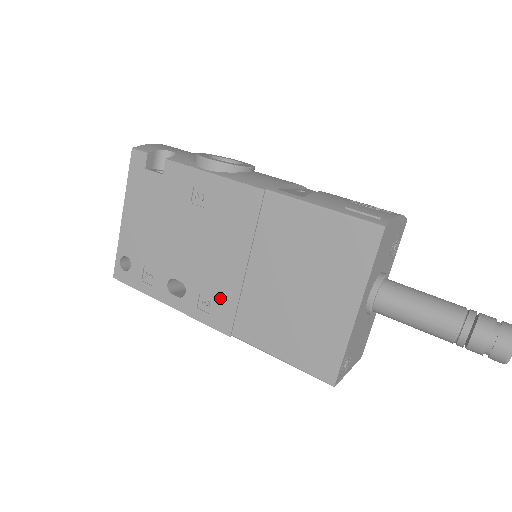
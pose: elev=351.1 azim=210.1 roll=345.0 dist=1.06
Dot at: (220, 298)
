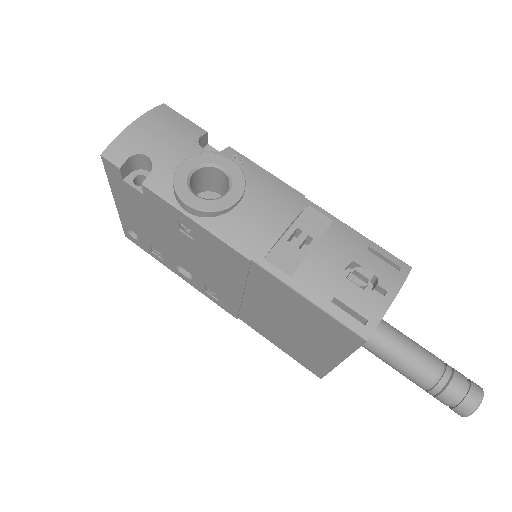
Dot at: (224, 298)
